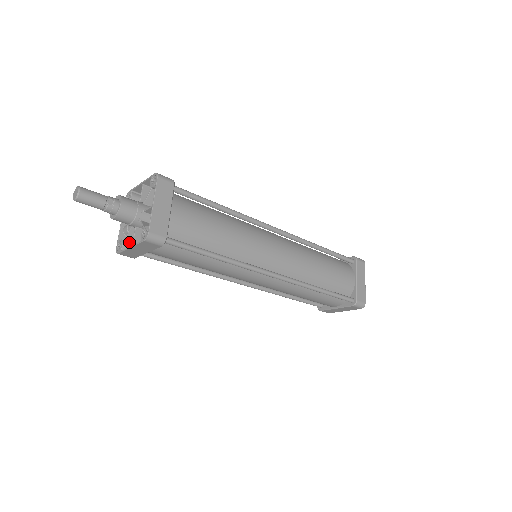
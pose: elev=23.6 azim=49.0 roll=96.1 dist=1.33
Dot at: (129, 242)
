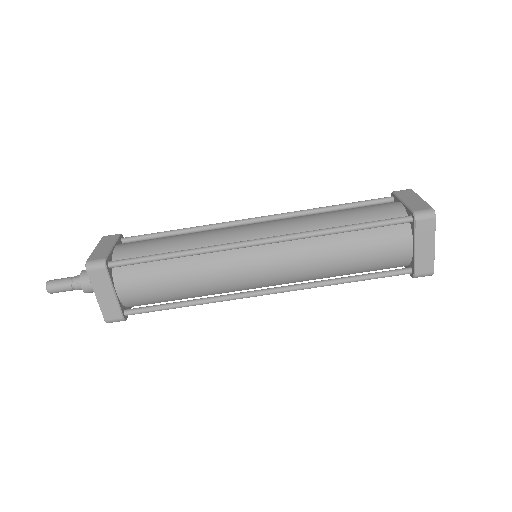
Dot at: occluded
